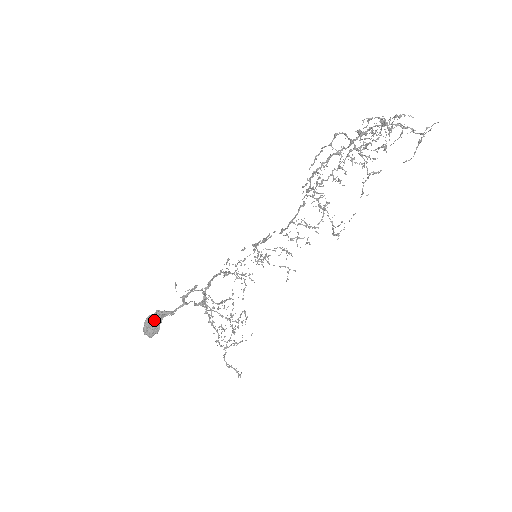
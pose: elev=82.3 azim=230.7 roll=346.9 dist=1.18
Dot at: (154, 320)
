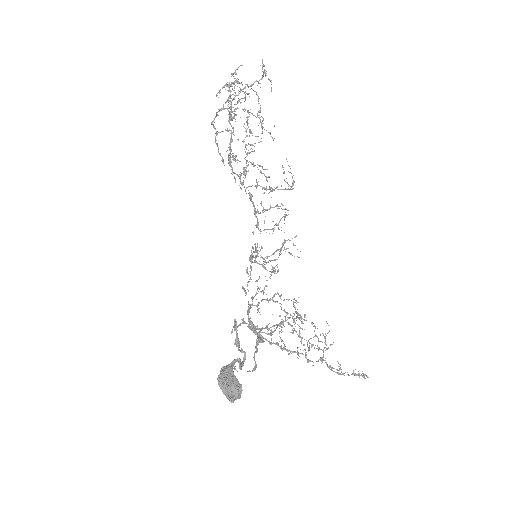
Dot at: (225, 376)
